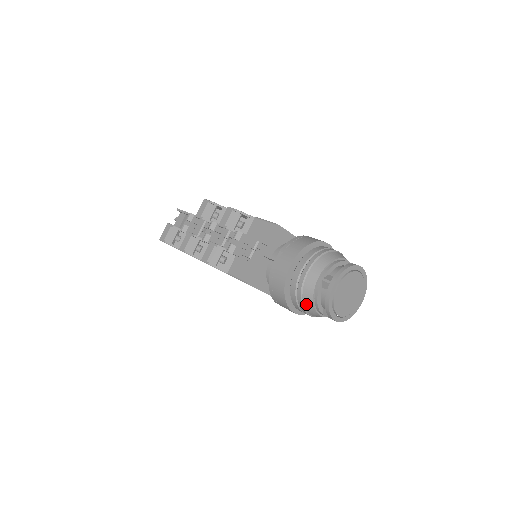
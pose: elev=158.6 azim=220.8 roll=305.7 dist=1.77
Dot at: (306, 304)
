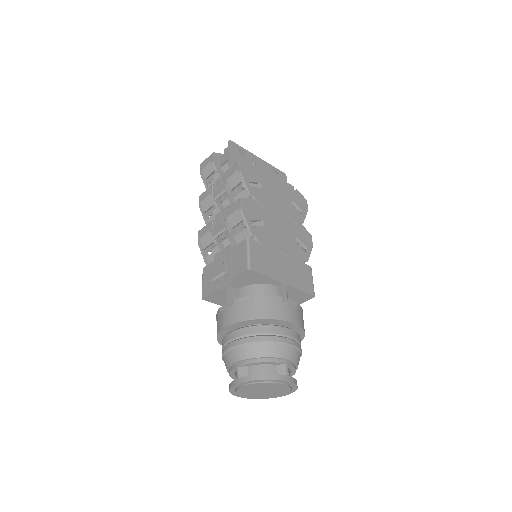
Dot at: occluded
